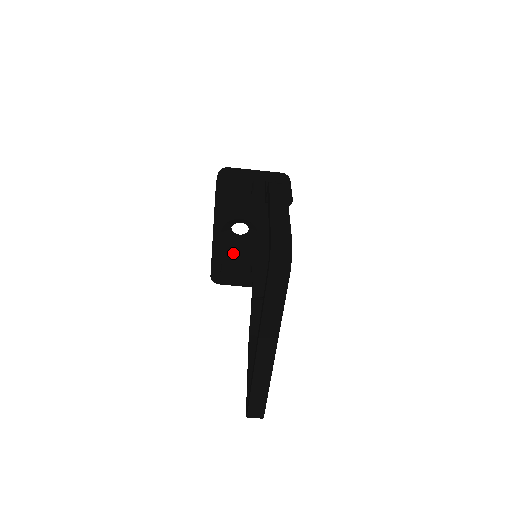
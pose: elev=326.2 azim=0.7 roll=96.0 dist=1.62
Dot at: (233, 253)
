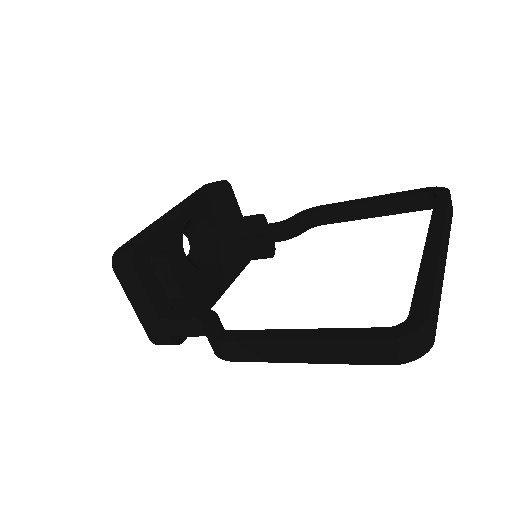
Dot at: occluded
